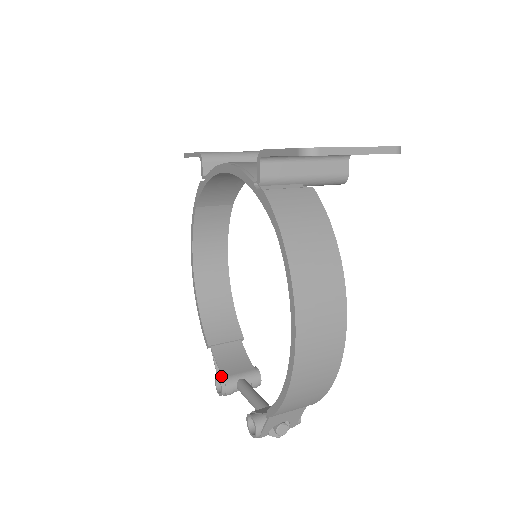
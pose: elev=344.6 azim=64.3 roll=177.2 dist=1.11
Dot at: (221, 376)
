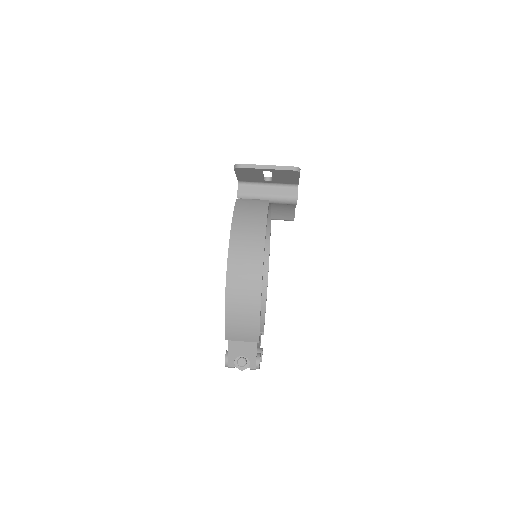
Dot at: occluded
